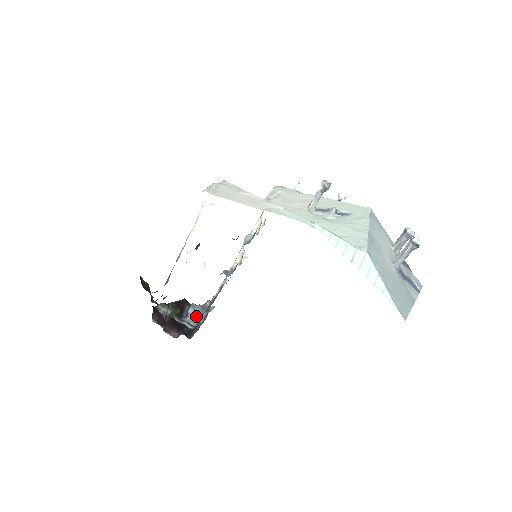
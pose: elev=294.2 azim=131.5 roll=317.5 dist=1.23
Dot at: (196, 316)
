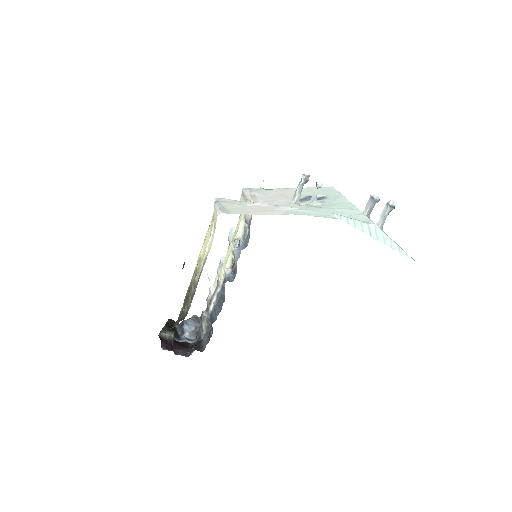
Dot at: (194, 330)
